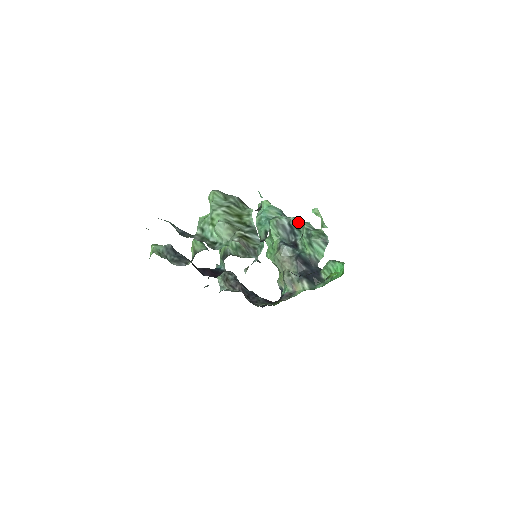
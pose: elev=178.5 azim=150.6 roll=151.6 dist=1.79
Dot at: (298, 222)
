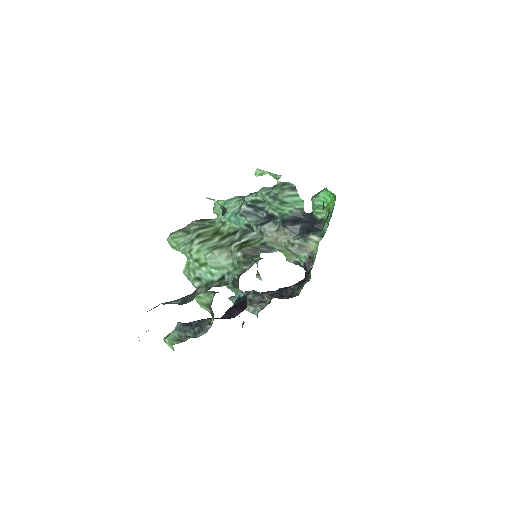
Dot at: (254, 196)
